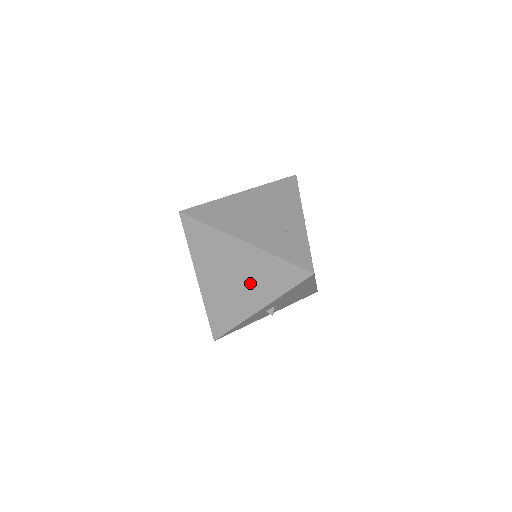
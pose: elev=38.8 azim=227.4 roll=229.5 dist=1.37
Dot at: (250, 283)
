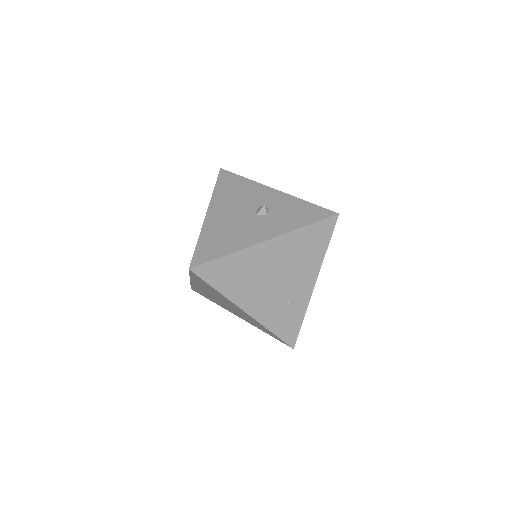
Dot at: (238, 313)
